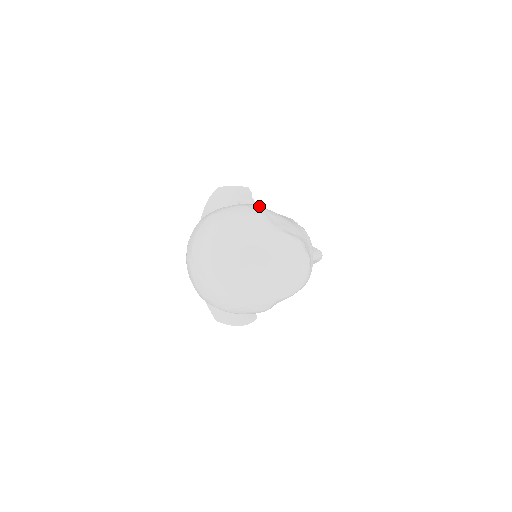
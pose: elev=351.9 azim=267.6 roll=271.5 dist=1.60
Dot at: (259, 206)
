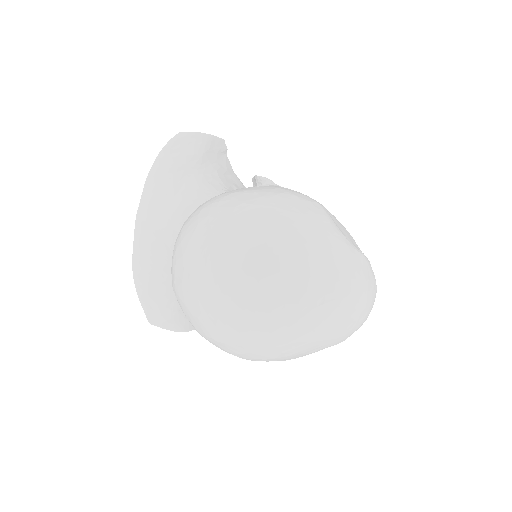
Dot at: occluded
